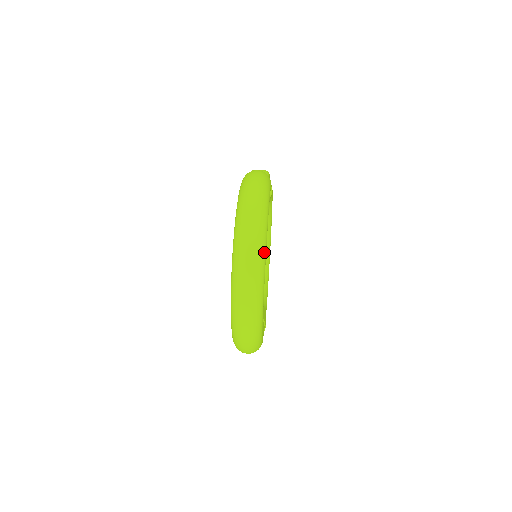
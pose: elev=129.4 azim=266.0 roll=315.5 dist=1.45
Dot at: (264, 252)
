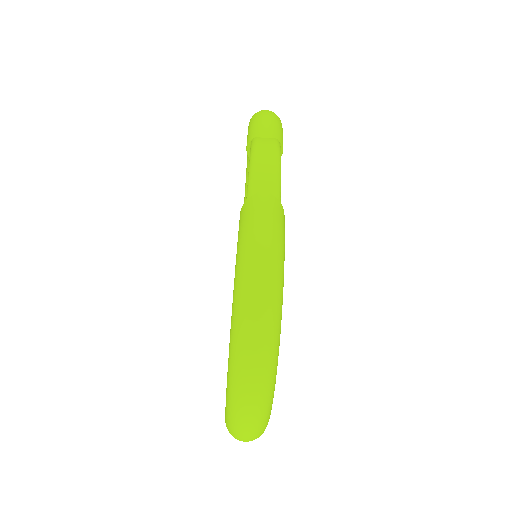
Dot at: (271, 401)
